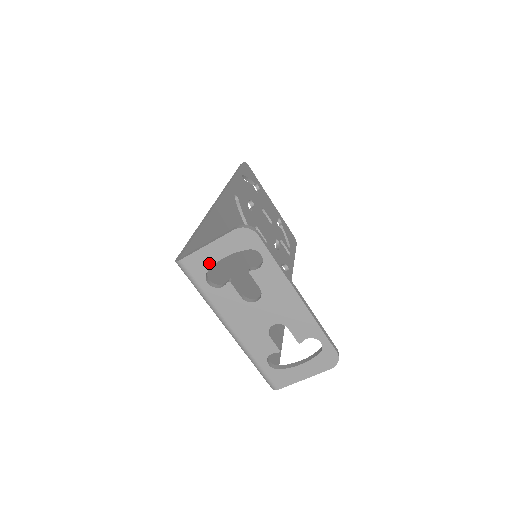
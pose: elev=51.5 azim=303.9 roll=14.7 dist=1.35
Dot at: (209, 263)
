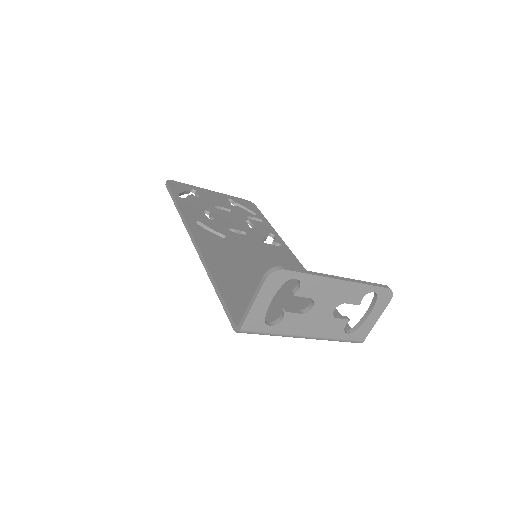
Dot at: (262, 314)
